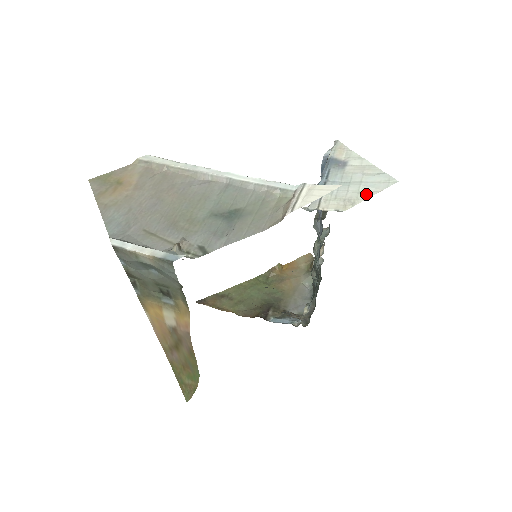
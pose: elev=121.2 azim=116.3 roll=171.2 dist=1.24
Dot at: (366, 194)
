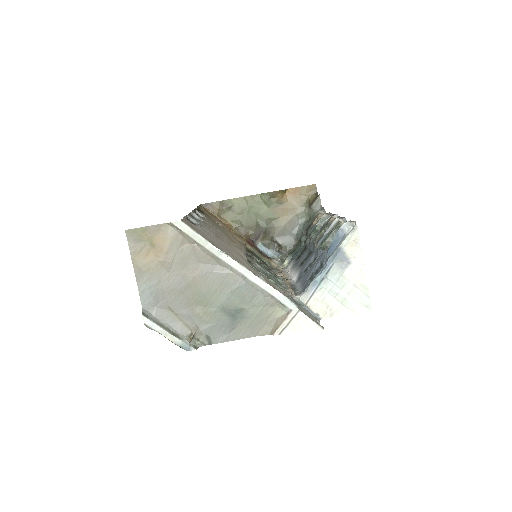
Dot at: (345, 311)
